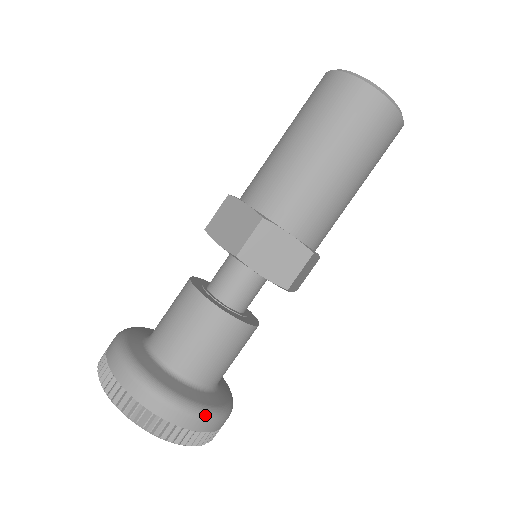
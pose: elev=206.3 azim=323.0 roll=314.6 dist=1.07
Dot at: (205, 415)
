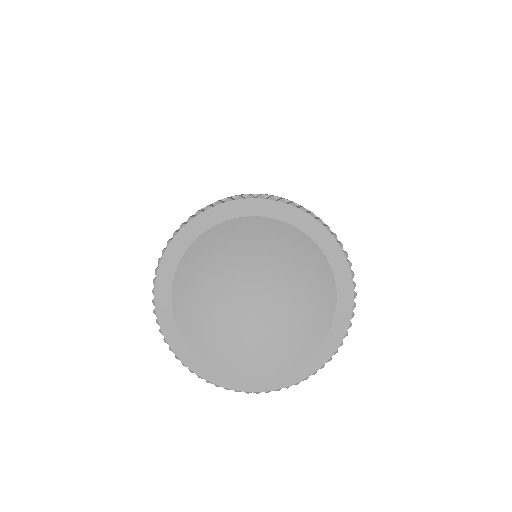
Dot at: occluded
